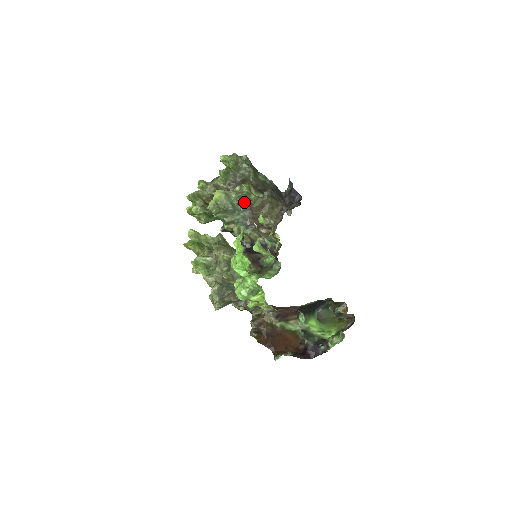
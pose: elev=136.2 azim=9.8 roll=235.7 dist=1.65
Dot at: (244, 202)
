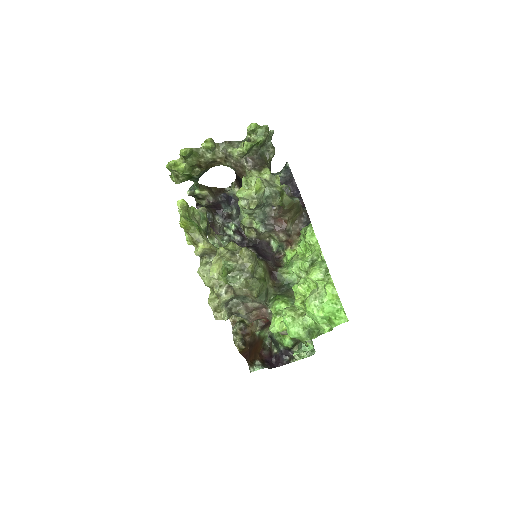
Dot at: occluded
